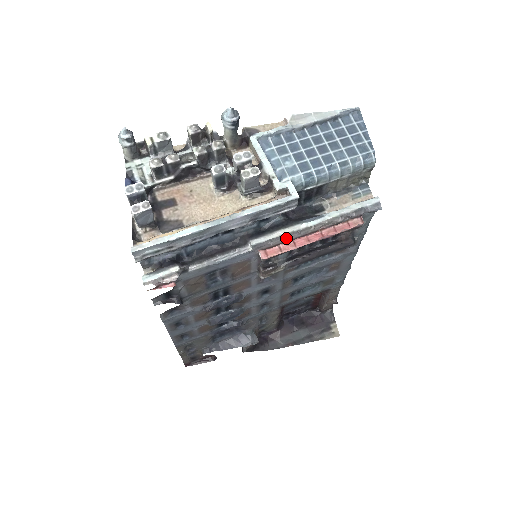
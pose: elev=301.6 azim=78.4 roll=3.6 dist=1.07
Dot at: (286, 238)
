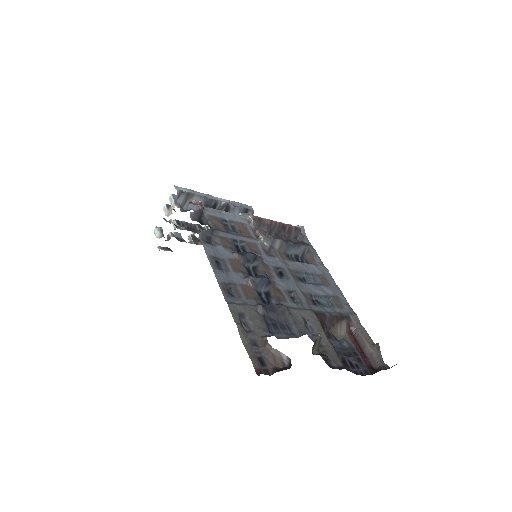
Dot at: occluded
